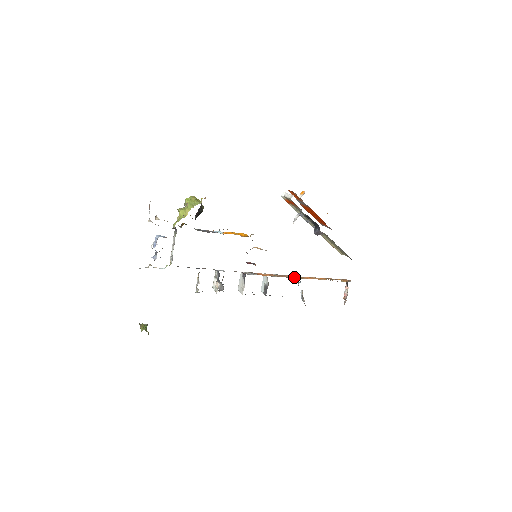
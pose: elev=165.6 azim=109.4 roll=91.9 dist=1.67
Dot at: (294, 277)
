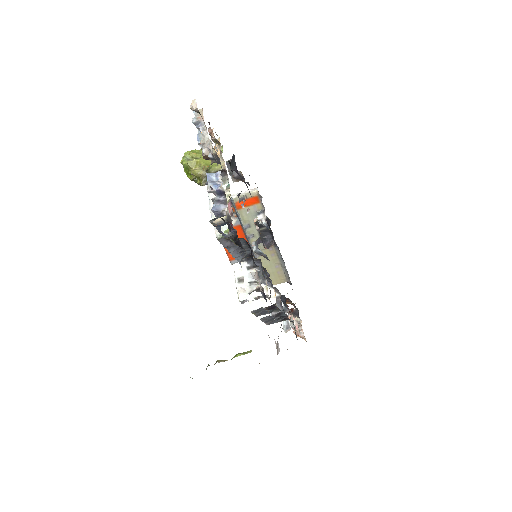
Dot at: occluded
